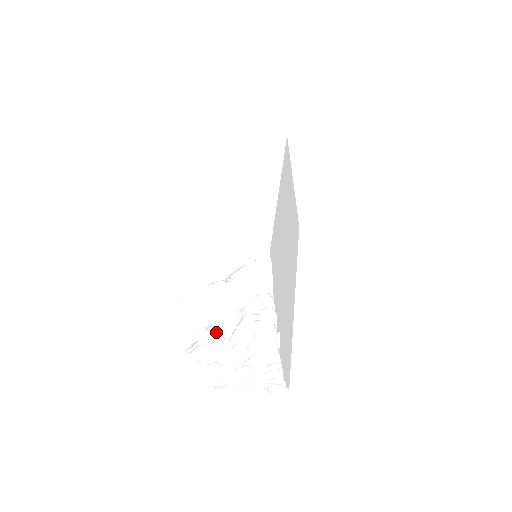
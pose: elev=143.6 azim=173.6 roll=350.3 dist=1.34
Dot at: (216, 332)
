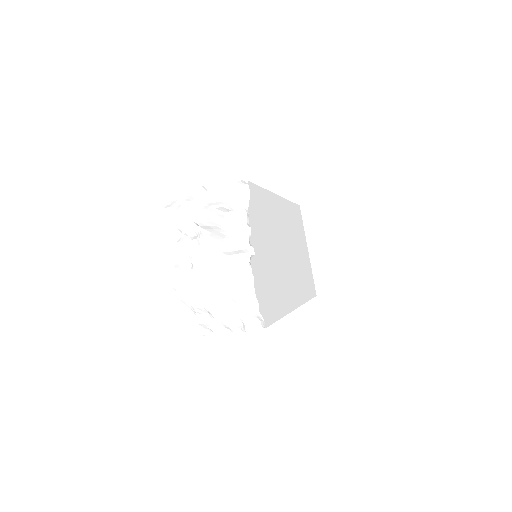
Dot at: (190, 218)
